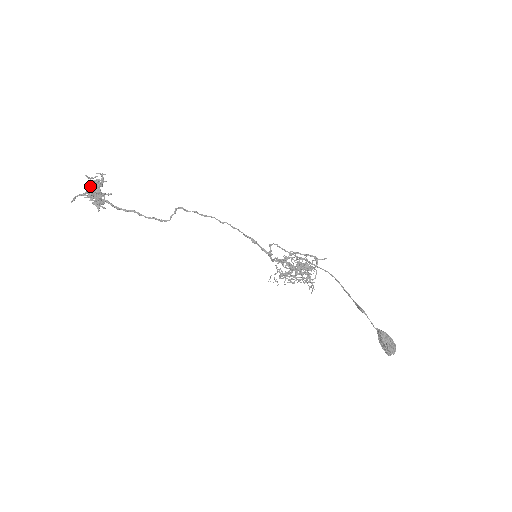
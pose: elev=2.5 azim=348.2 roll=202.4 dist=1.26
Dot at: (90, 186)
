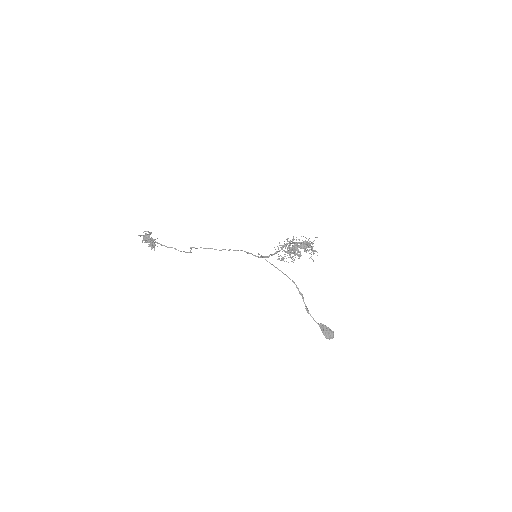
Dot at: (144, 238)
